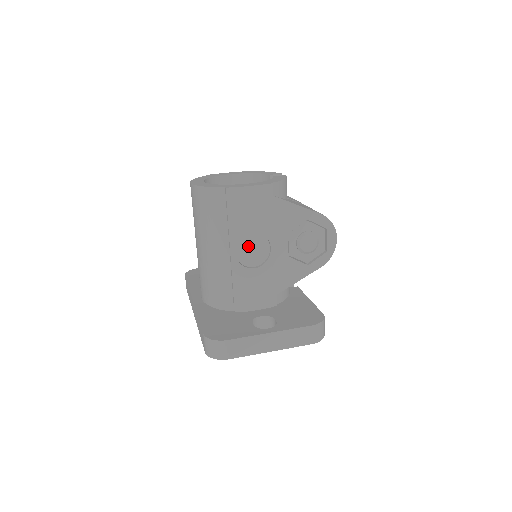
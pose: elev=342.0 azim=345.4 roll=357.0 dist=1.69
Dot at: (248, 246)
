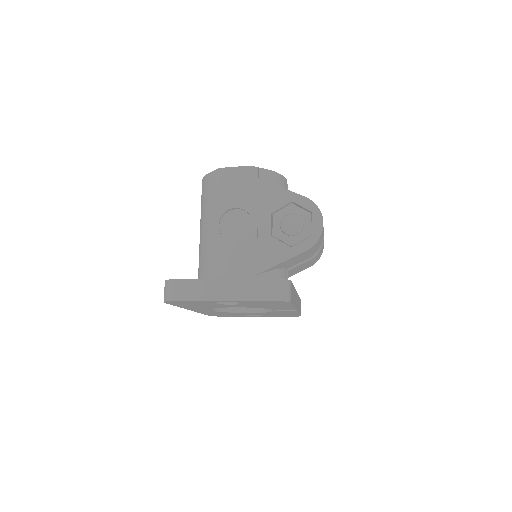
Dot at: (232, 222)
